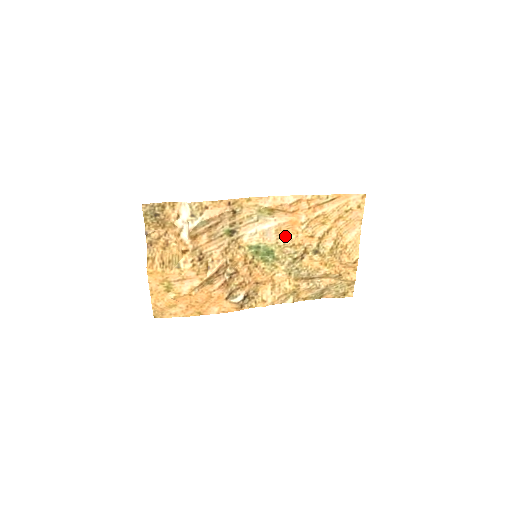
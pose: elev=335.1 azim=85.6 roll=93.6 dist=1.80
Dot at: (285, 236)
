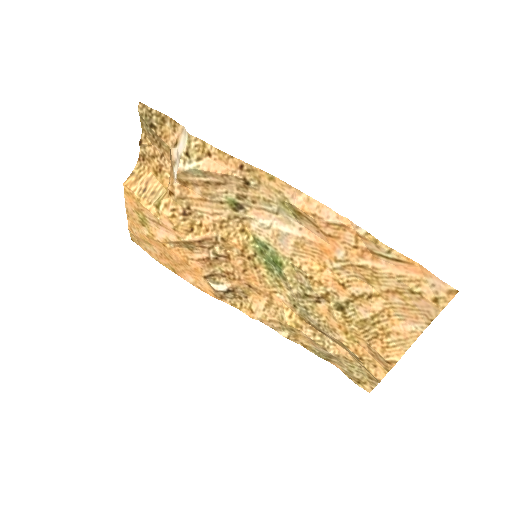
Dot at: (306, 258)
